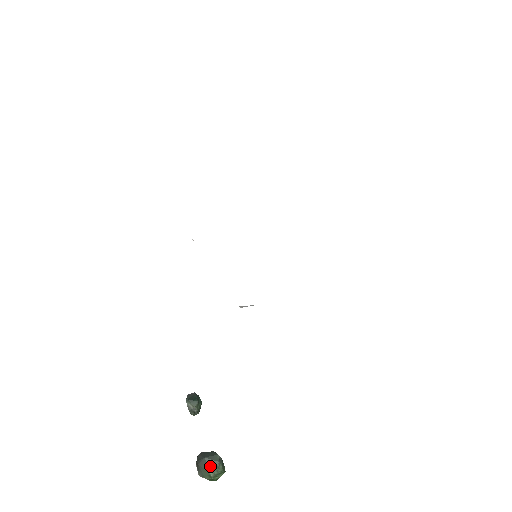
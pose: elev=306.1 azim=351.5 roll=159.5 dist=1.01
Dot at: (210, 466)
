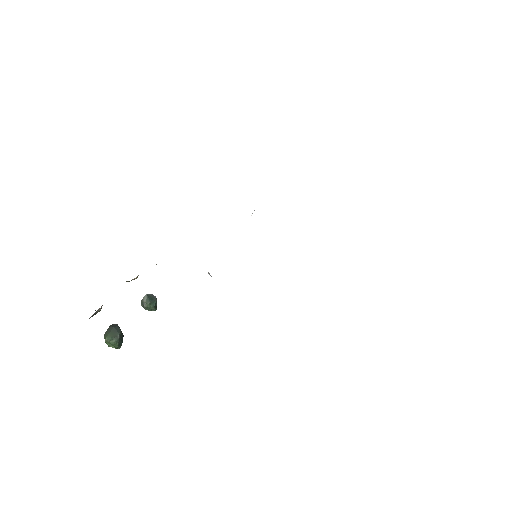
Dot at: (110, 334)
